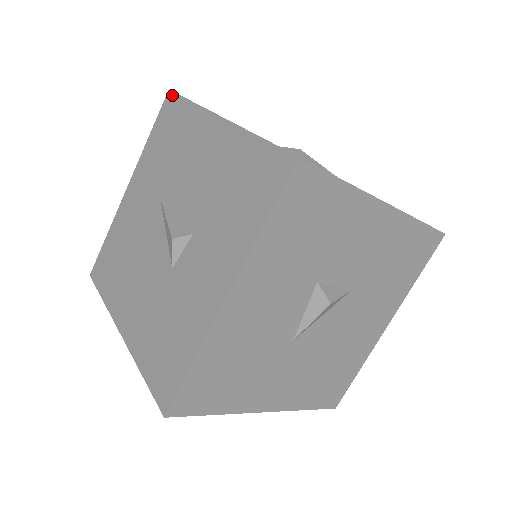
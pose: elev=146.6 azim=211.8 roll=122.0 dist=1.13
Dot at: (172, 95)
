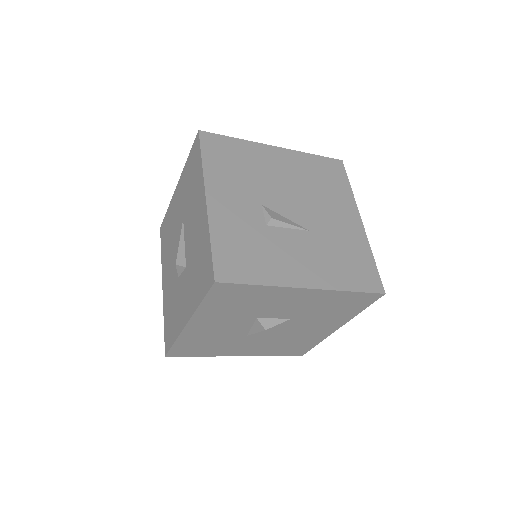
Dot at: (198, 139)
